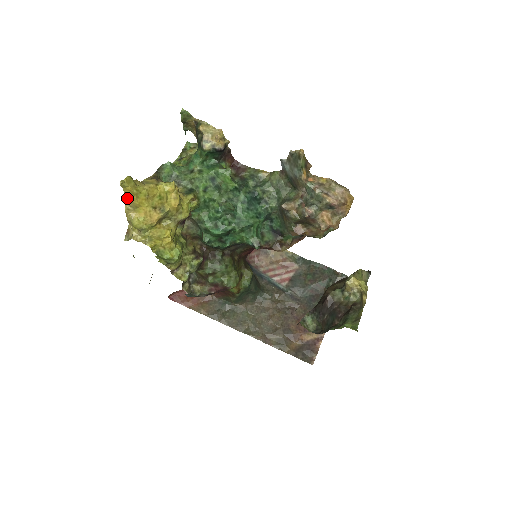
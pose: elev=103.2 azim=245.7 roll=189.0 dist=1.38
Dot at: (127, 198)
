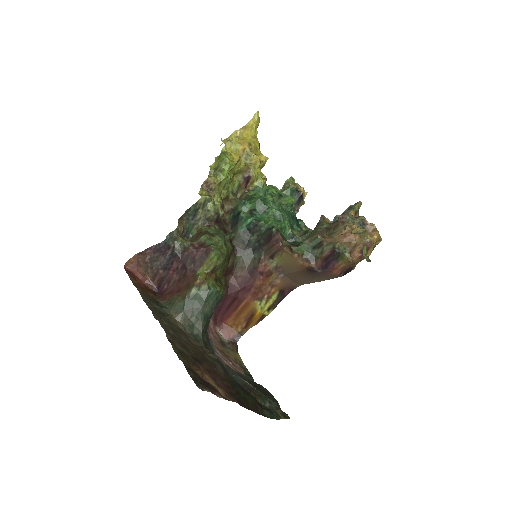
Dot at: (245, 126)
